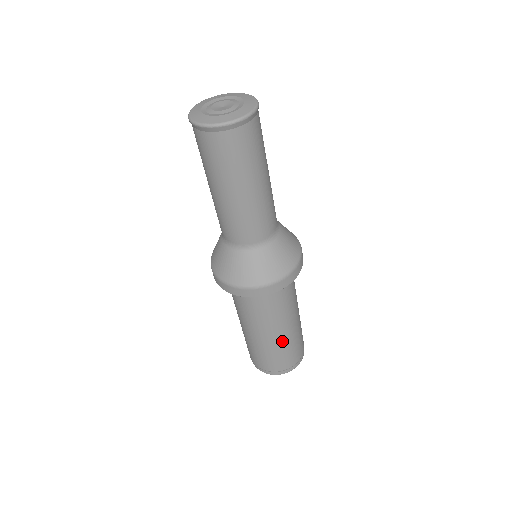
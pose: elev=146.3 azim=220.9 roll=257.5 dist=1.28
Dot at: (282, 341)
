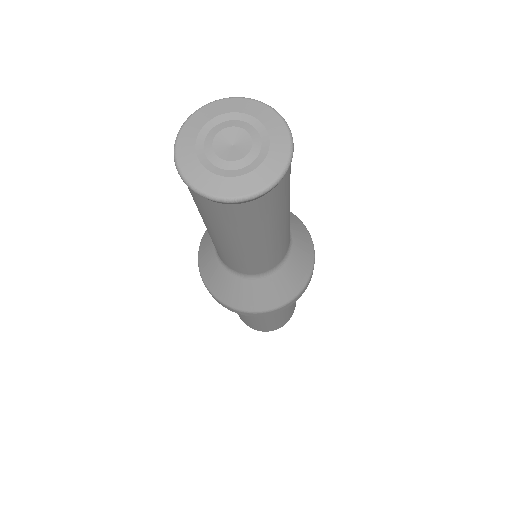
Dot at: (292, 306)
